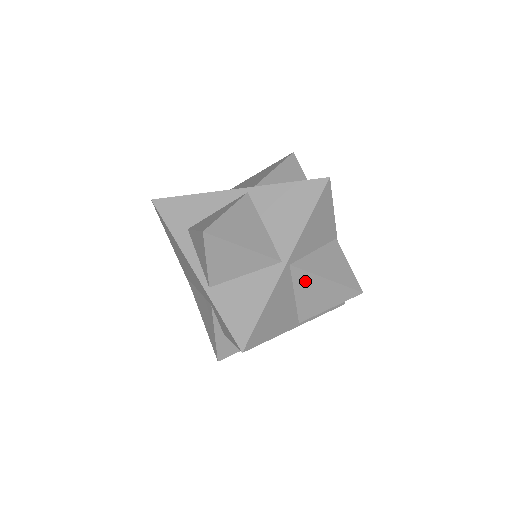
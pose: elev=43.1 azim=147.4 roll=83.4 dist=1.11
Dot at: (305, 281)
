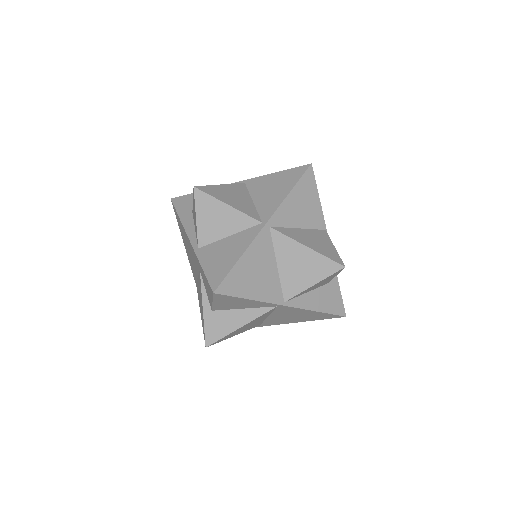
Dot at: (286, 248)
